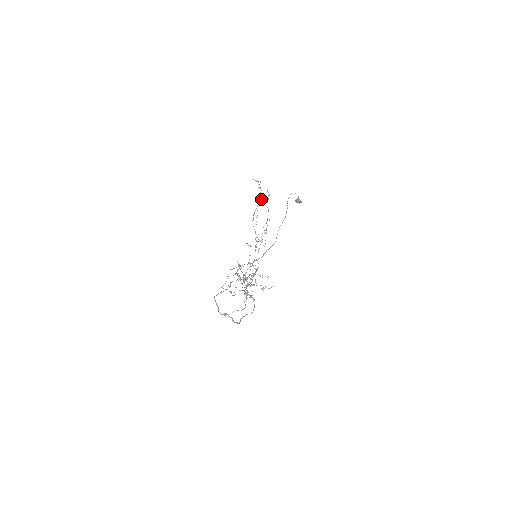
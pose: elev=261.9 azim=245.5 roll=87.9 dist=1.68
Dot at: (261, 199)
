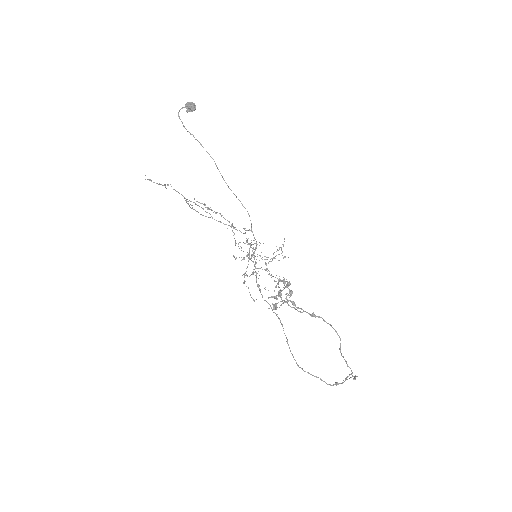
Dot at: occluded
